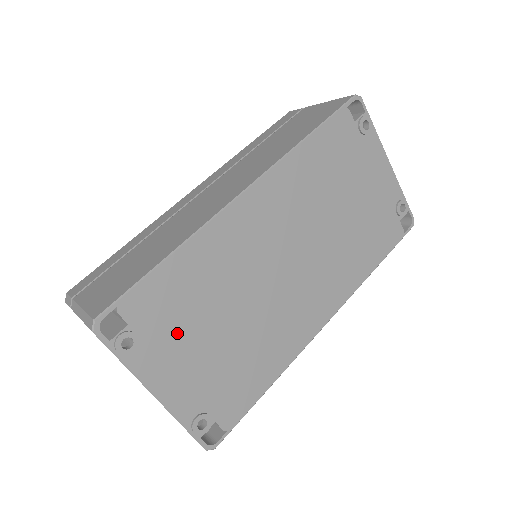
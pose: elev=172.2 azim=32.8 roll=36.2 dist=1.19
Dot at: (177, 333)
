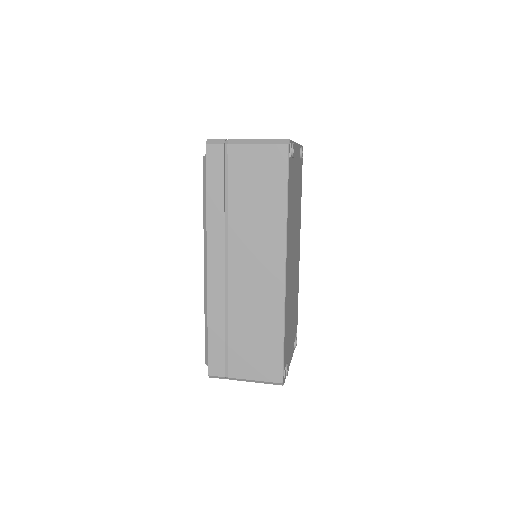
Dot at: (289, 341)
